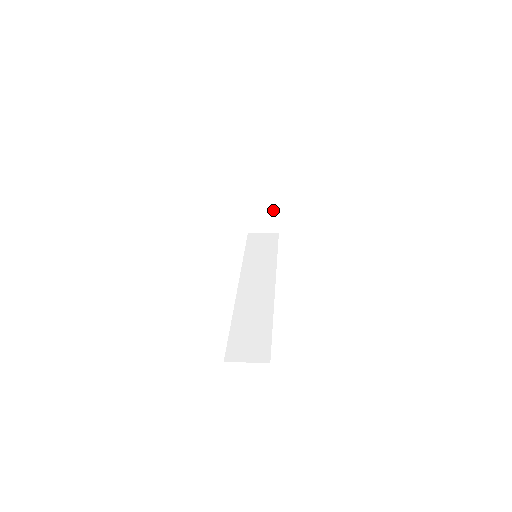
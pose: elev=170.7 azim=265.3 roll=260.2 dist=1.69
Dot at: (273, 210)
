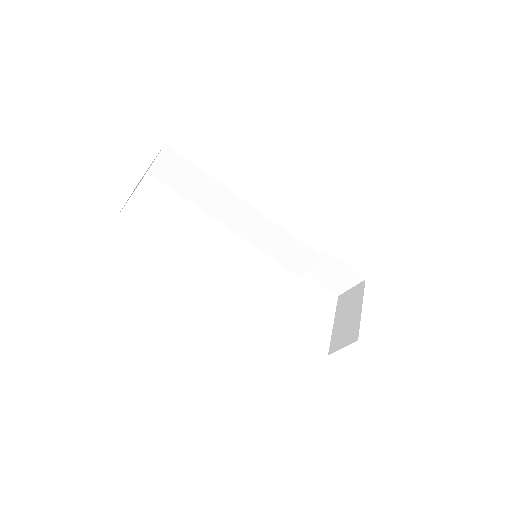
Dot at: (356, 315)
